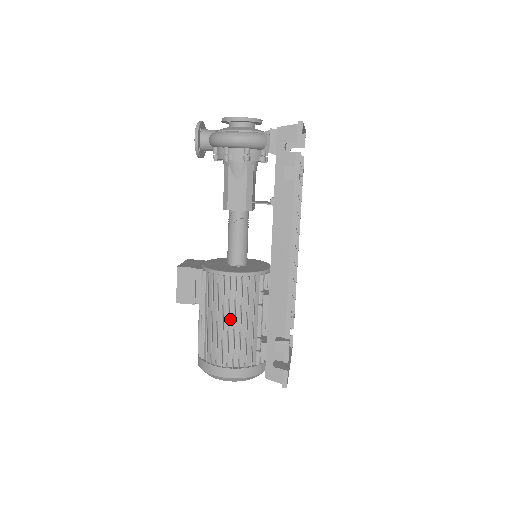
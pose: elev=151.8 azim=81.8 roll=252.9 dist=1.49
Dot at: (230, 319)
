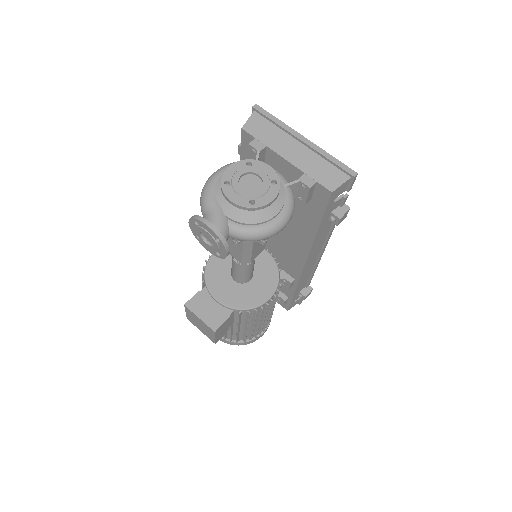
Dot at: (267, 314)
